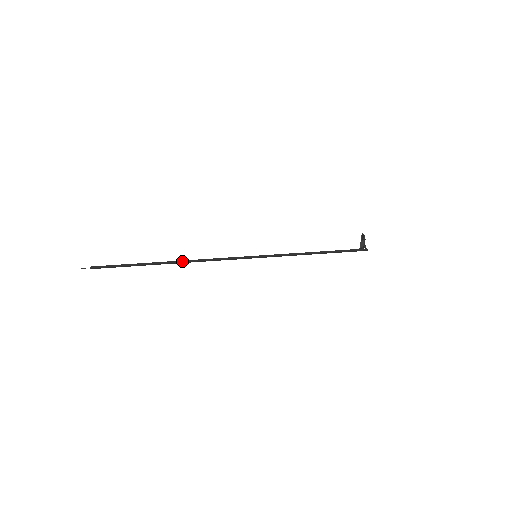
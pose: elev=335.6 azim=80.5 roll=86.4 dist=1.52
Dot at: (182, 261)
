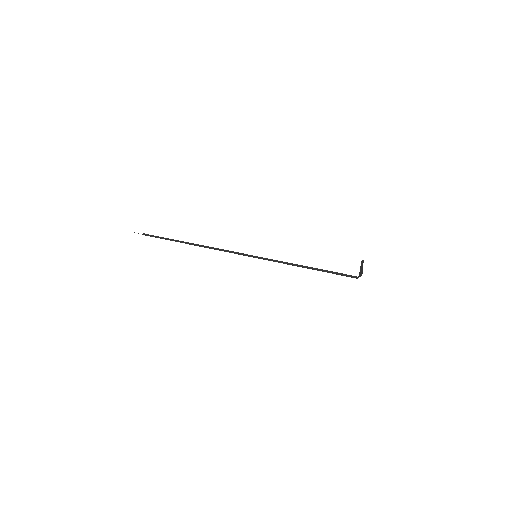
Dot at: (200, 245)
